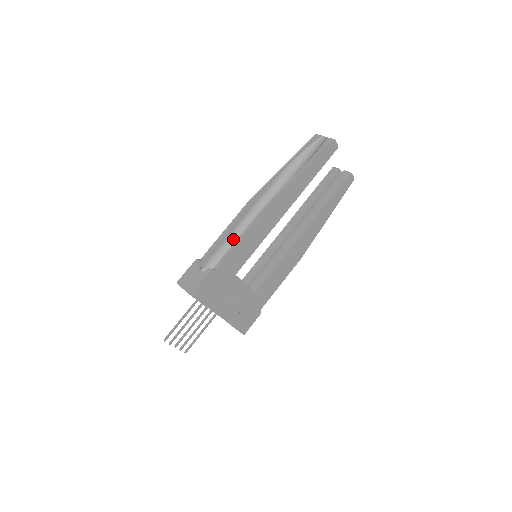
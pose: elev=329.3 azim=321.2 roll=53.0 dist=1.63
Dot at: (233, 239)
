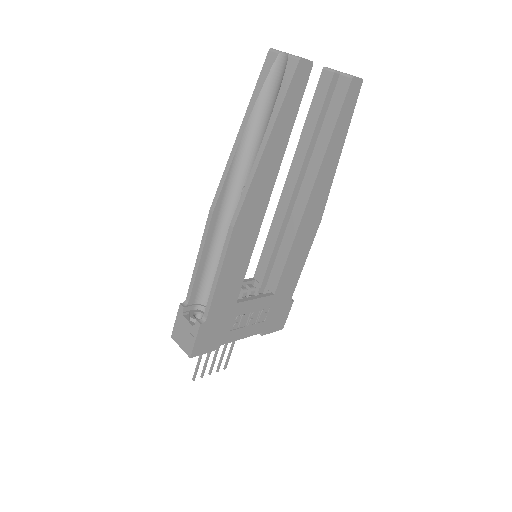
Dot at: (214, 261)
